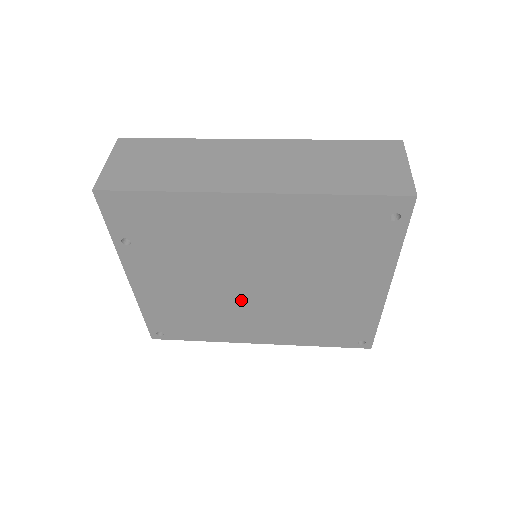
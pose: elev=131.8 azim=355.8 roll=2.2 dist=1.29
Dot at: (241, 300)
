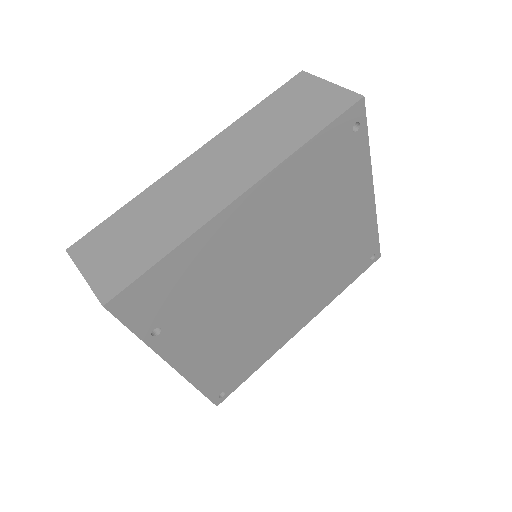
Dot at: (274, 301)
